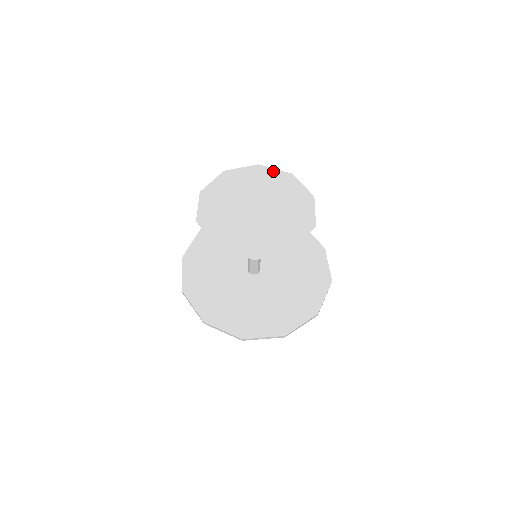
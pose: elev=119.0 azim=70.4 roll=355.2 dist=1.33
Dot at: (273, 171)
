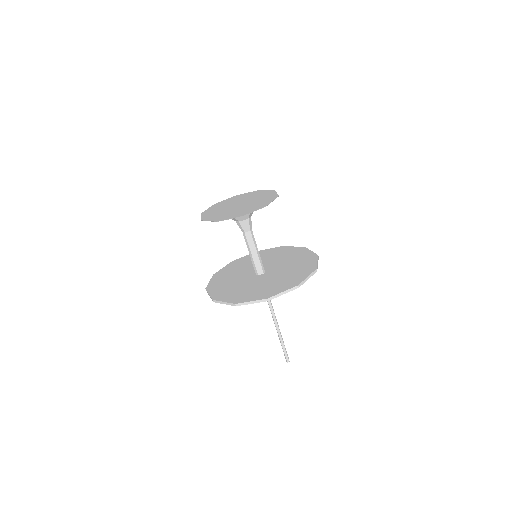
Dot at: (226, 200)
